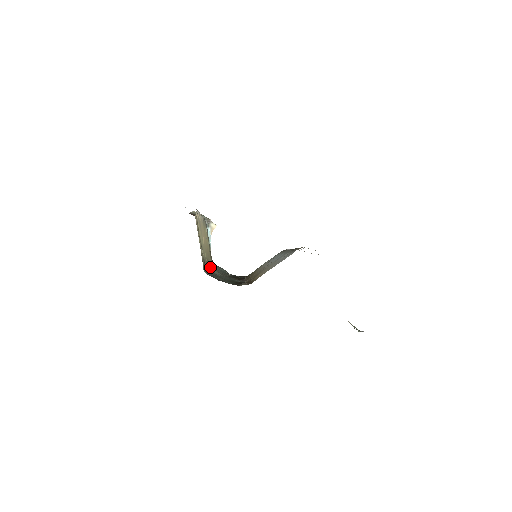
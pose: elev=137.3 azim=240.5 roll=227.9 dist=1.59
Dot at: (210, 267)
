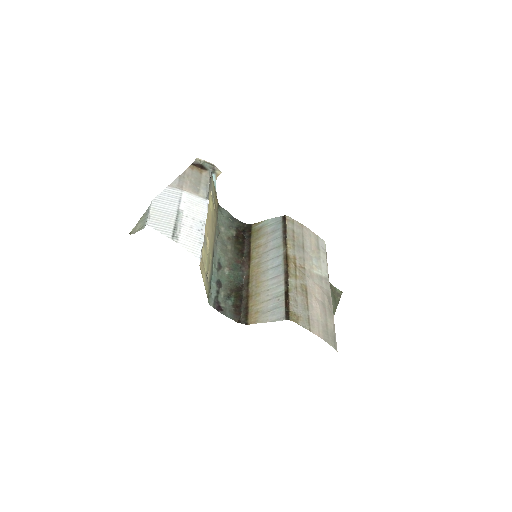
Dot at: (215, 249)
